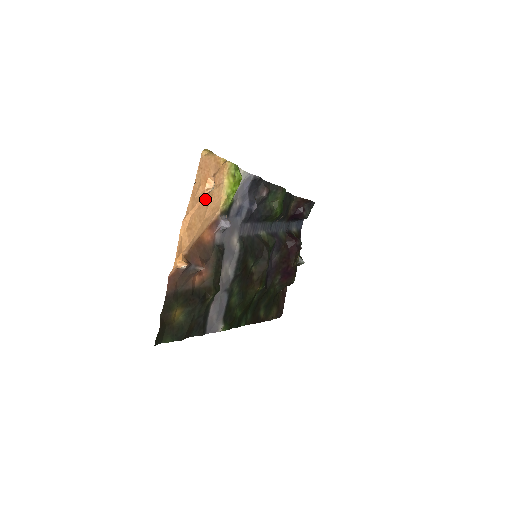
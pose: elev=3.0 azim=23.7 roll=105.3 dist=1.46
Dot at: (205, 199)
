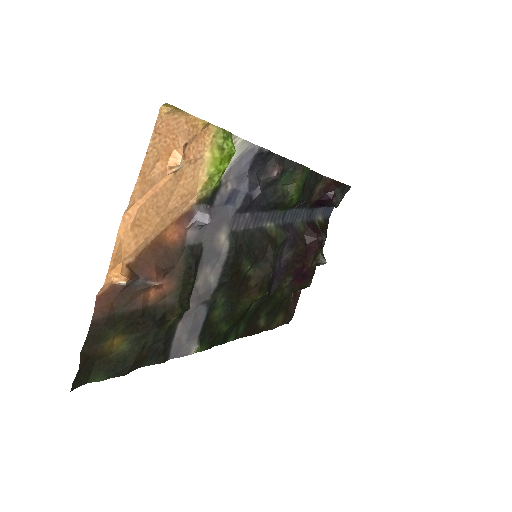
Dot at: (167, 181)
